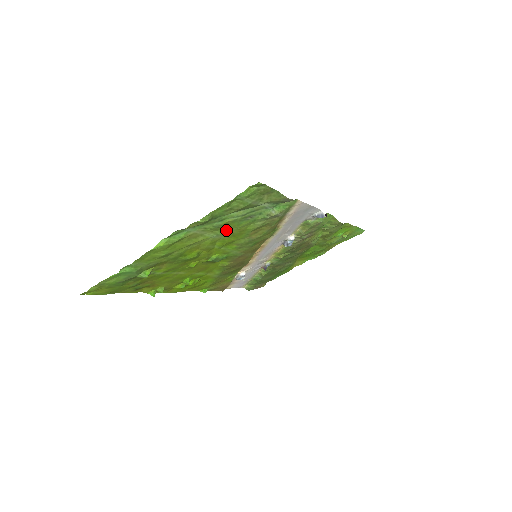
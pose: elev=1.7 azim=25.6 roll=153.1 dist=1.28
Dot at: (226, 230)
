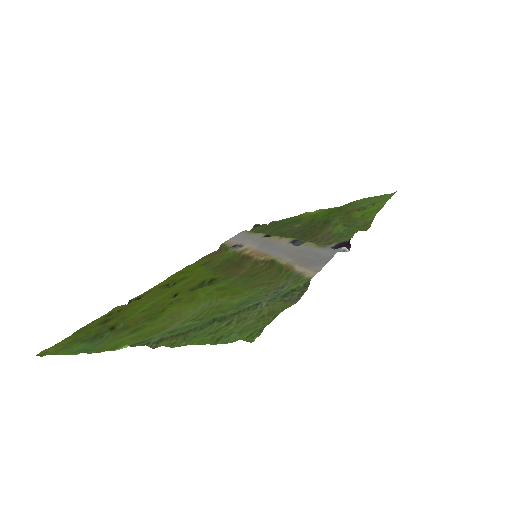
Dot at: (213, 305)
